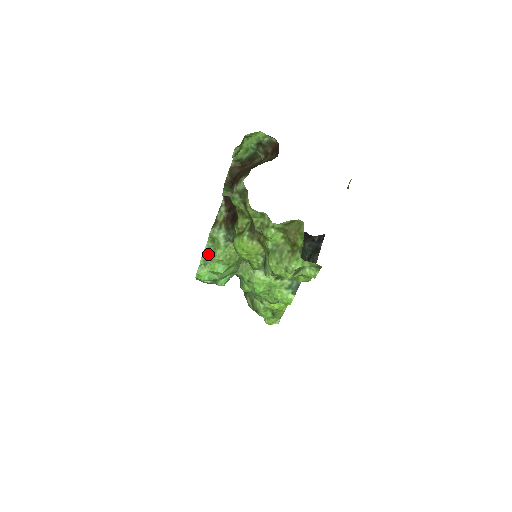
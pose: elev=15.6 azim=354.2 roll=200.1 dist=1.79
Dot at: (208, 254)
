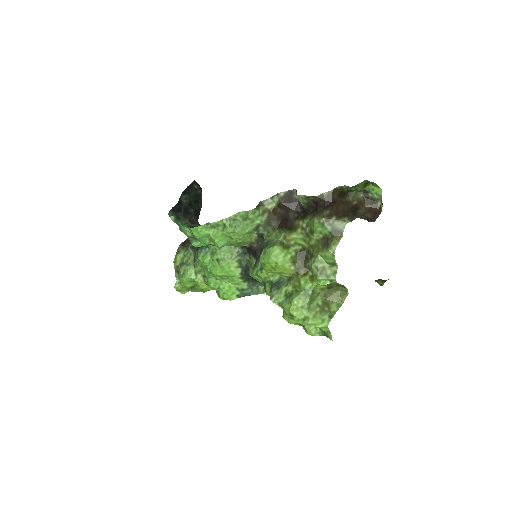
Dot at: (229, 225)
